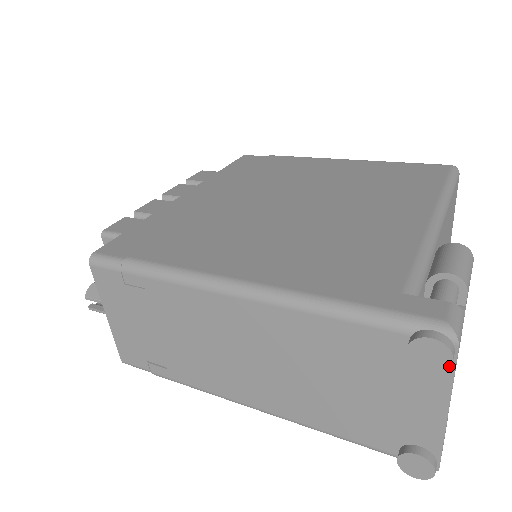
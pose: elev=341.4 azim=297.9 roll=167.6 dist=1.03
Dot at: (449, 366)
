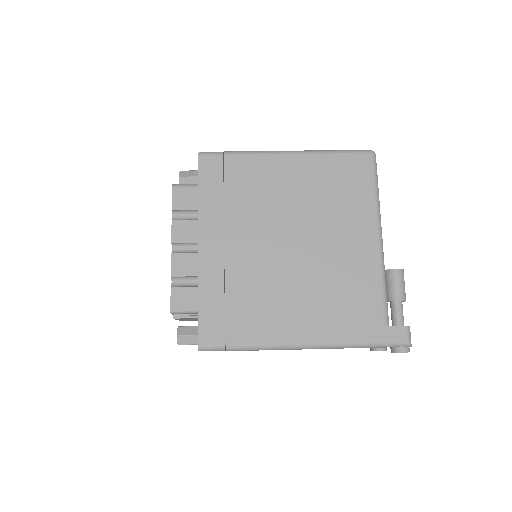
Dot at: occluded
